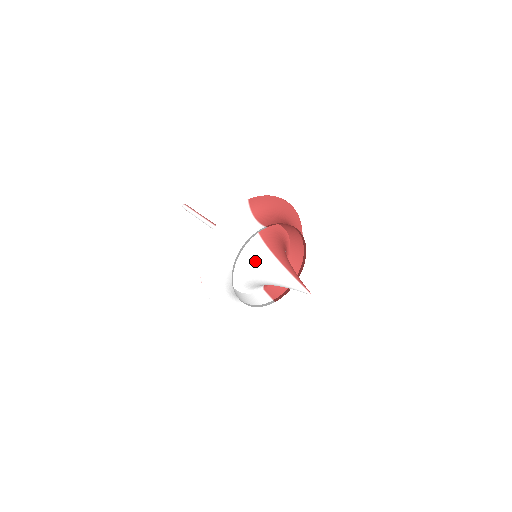
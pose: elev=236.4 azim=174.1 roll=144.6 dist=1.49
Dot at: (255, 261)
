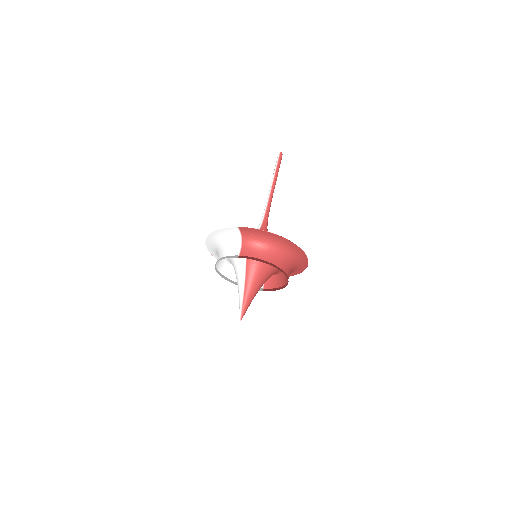
Dot at: (235, 268)
